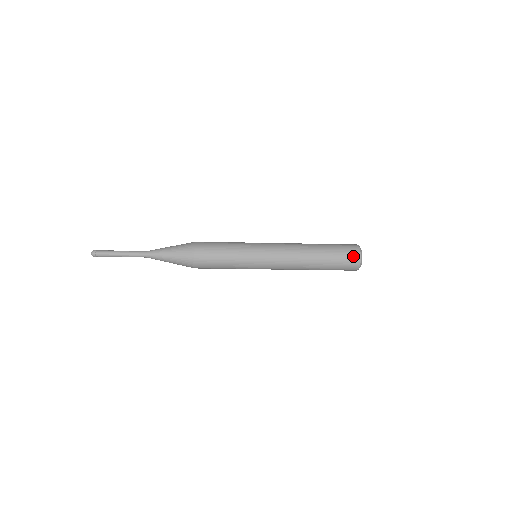
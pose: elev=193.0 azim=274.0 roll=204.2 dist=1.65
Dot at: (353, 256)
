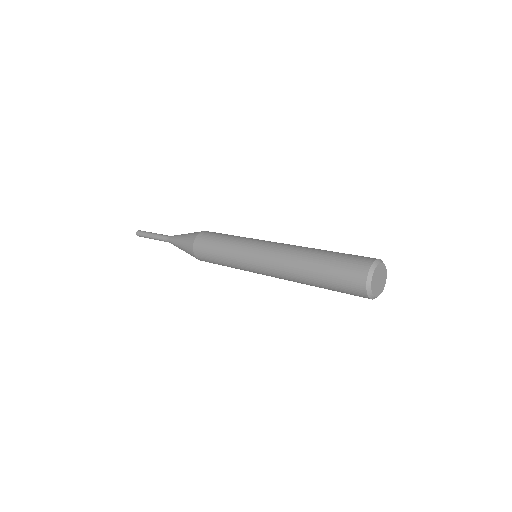
Dot at: (355, 282)
